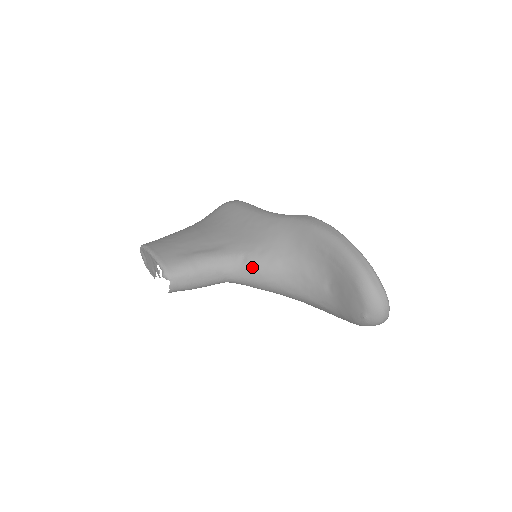
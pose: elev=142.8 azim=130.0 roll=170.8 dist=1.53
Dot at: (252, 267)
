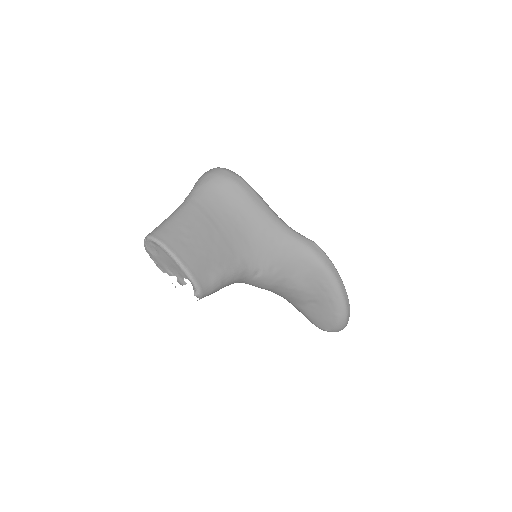
Dot at: (262, 280)
